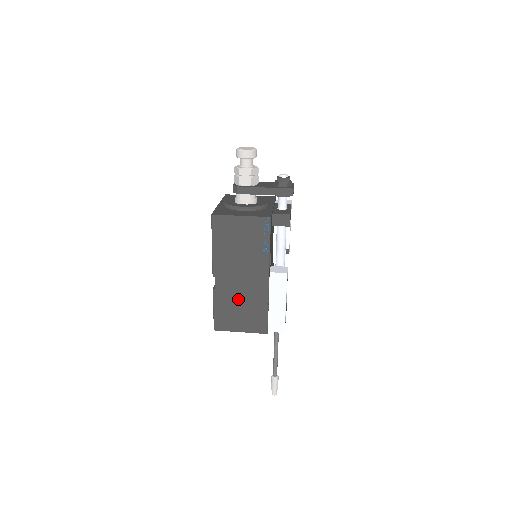
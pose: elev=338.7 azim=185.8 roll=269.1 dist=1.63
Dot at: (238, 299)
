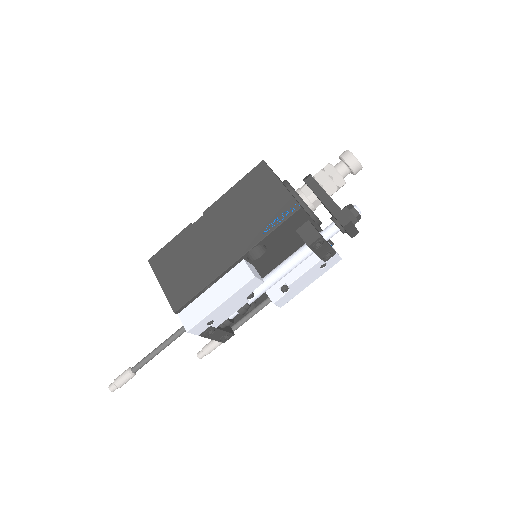
Dot at: (195, 253)
